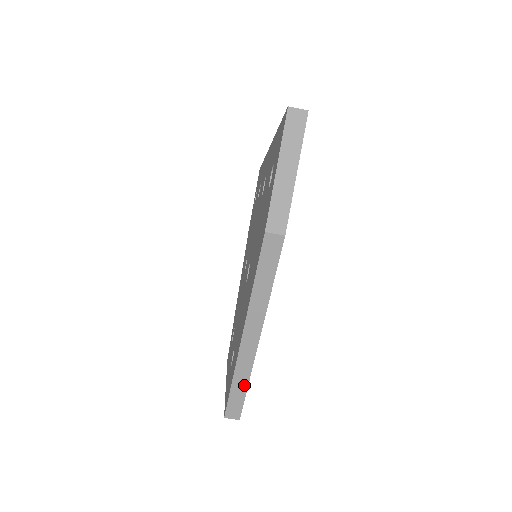
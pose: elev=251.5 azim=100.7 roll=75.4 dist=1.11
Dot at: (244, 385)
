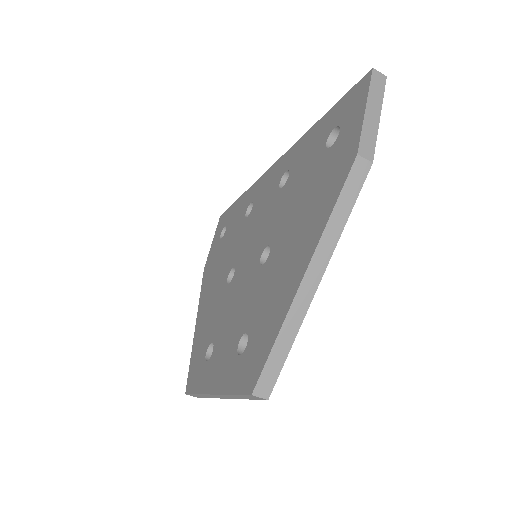
Dot at: (288, 345)
